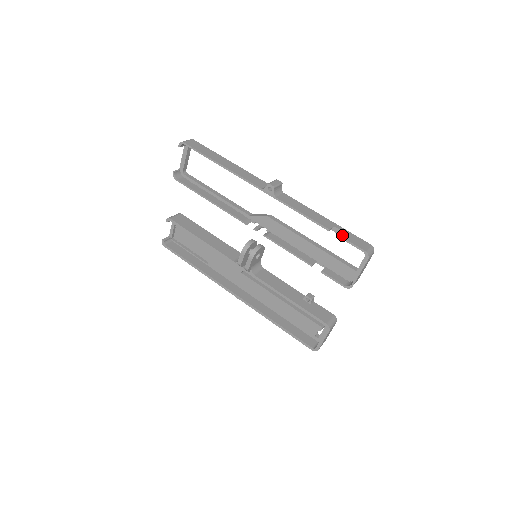
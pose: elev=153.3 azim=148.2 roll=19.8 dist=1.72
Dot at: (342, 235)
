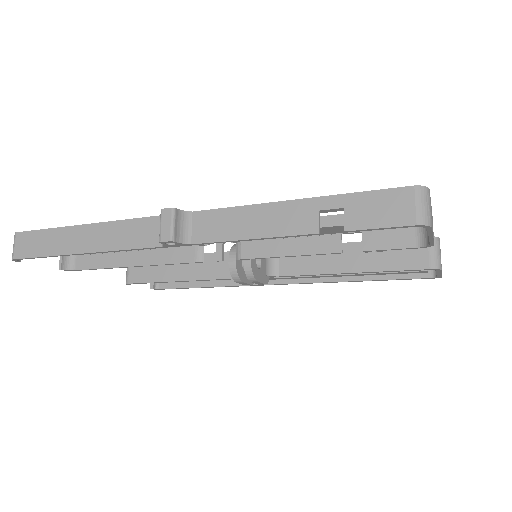
Dot at: (347, 224)
